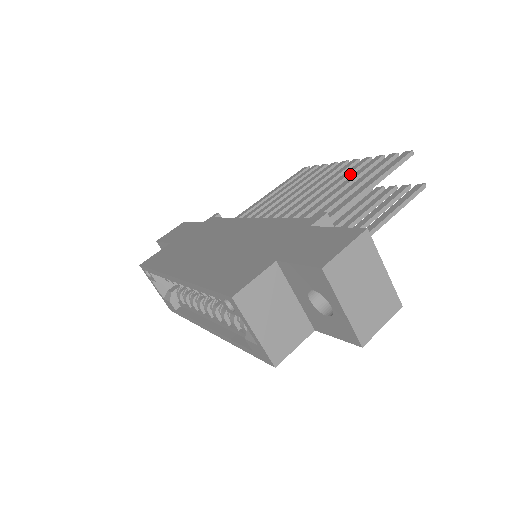
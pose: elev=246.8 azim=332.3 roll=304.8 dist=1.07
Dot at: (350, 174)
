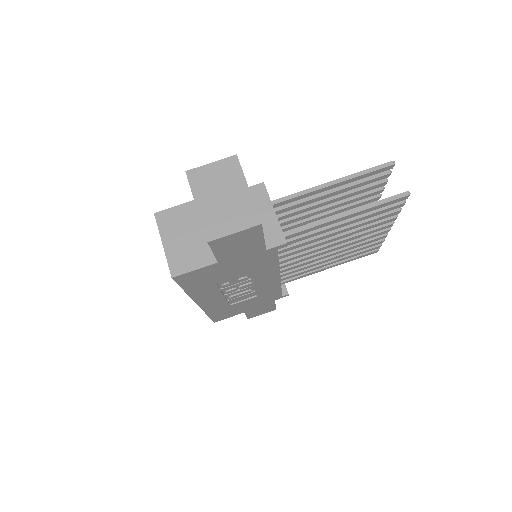
Dot at: (353, 196)
